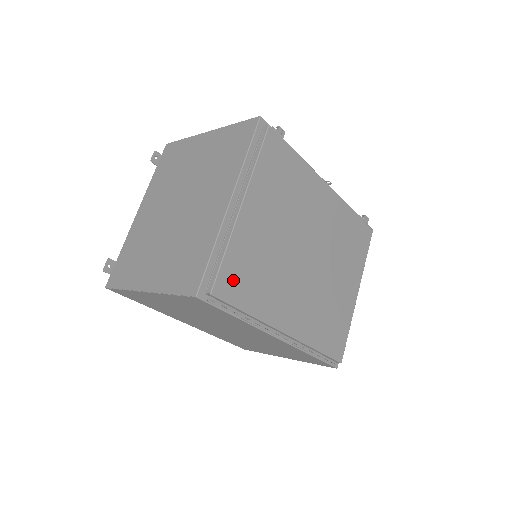
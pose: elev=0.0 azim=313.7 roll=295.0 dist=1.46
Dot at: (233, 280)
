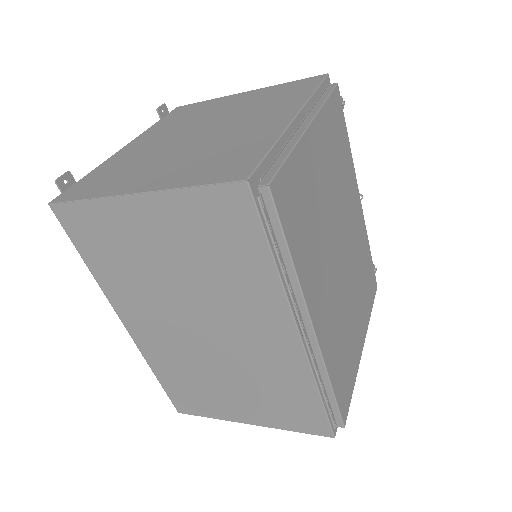
Dot at: (289, 196)
